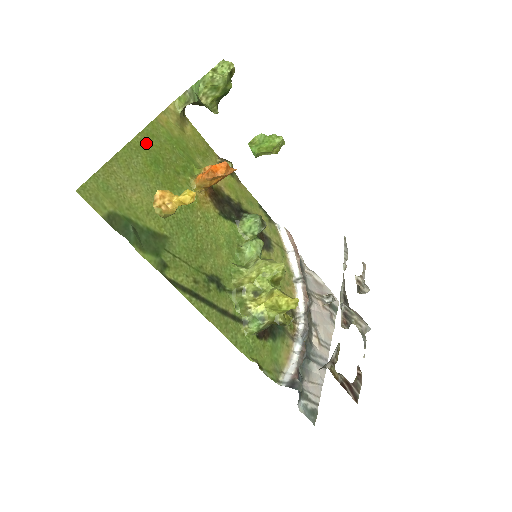
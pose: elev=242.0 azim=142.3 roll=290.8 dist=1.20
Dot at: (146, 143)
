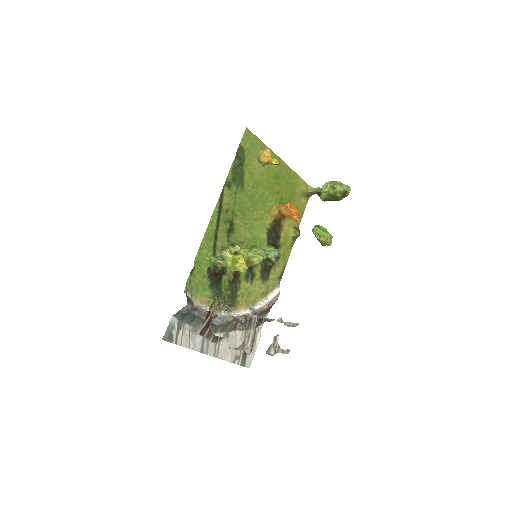
Dot at: (284, 170)
